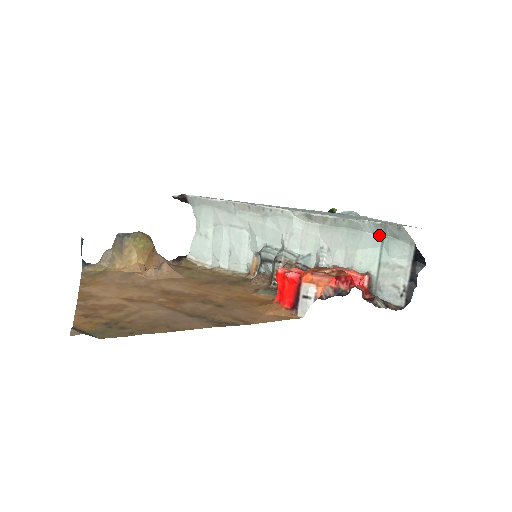
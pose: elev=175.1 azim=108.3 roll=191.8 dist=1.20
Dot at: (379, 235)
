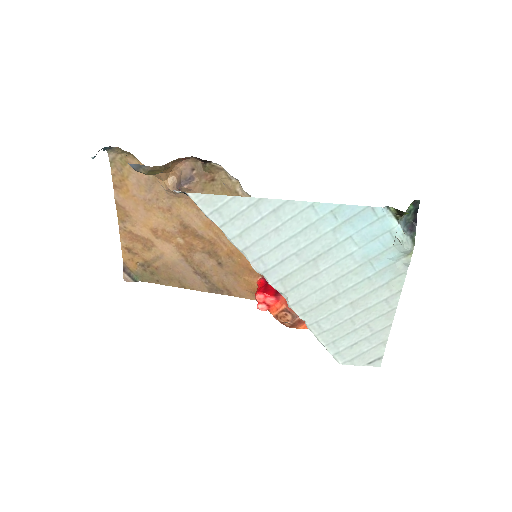
Dot at: occluded
